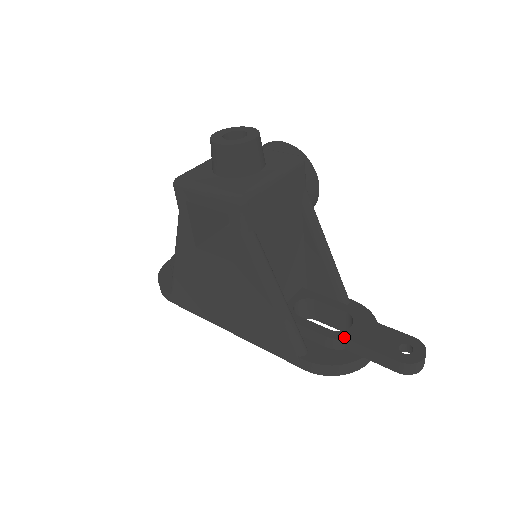
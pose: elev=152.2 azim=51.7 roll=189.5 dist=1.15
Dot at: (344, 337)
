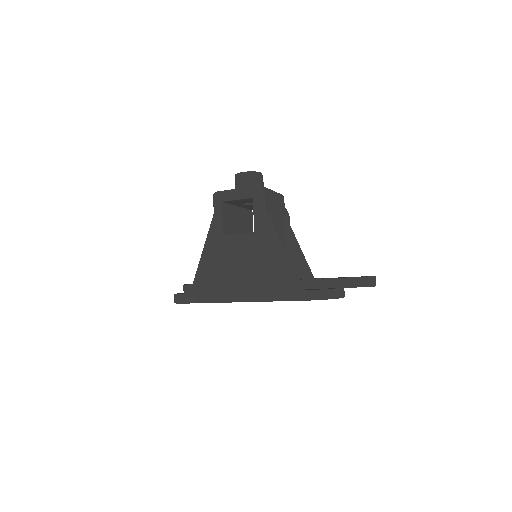
Dot at: (325, 278)
